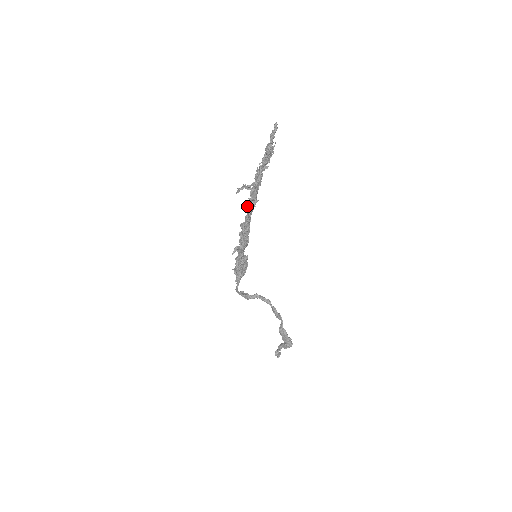
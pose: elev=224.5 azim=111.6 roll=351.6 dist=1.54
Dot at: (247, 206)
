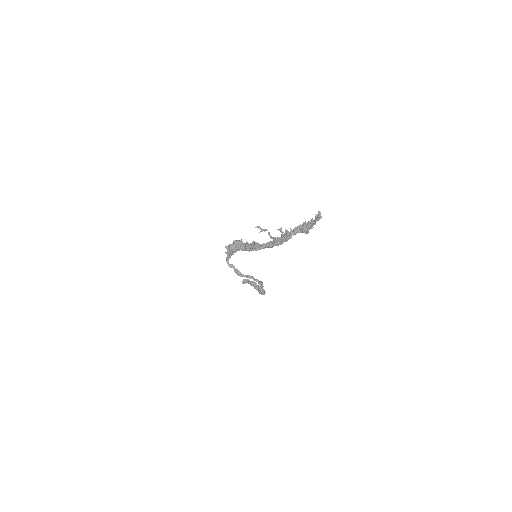
Dot at: (267, 246)
